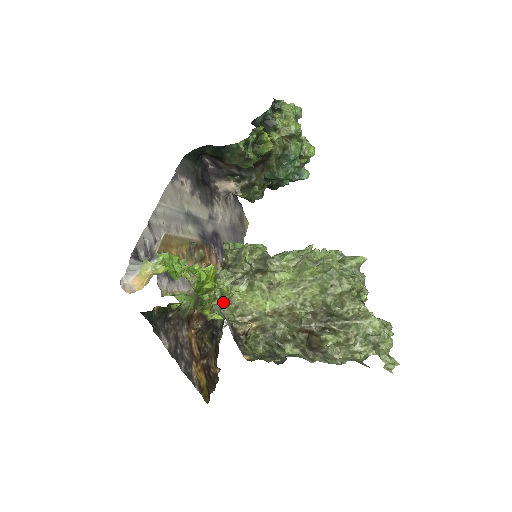
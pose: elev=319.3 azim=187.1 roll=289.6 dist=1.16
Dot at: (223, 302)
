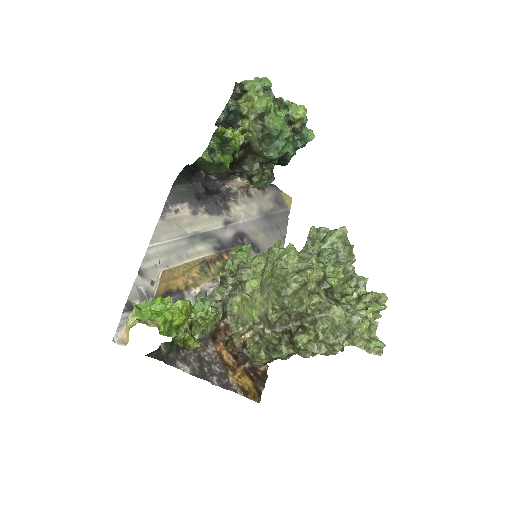
Dot at: (222, 319)
